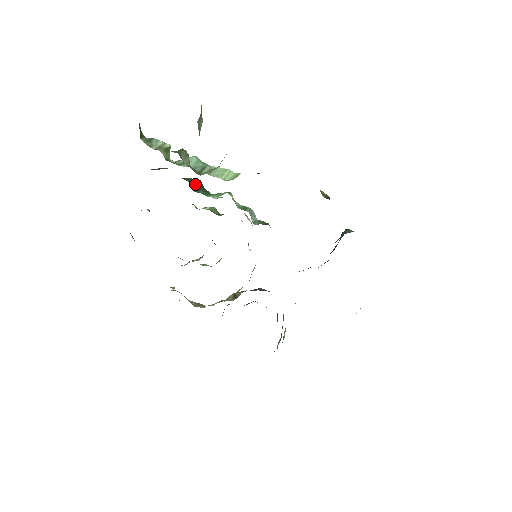
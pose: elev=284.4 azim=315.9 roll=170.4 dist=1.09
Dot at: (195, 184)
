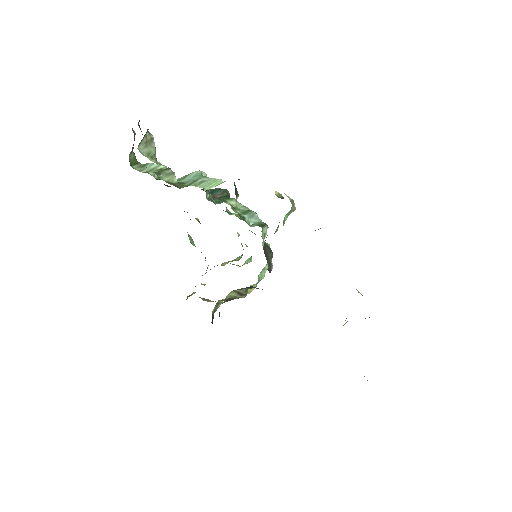
Dot at: (216, 194)
